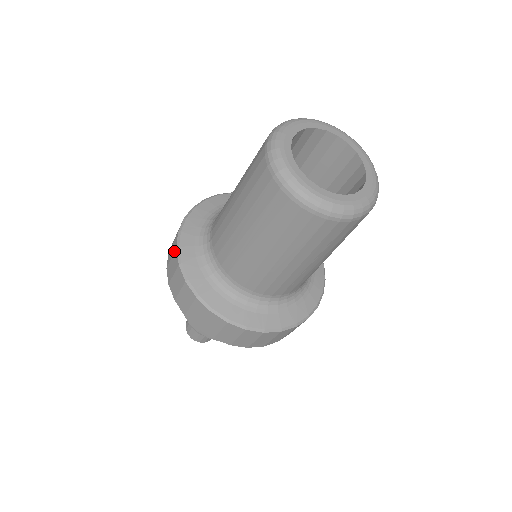
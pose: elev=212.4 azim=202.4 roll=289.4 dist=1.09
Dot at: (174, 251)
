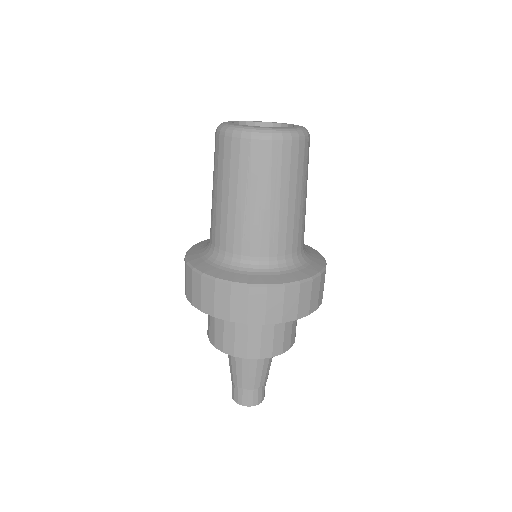
Dot at: occluded
